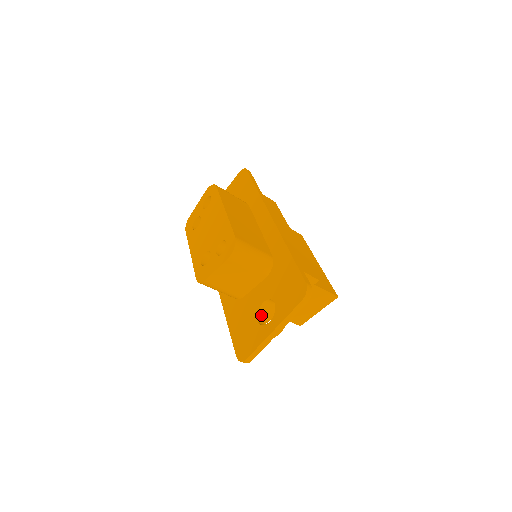
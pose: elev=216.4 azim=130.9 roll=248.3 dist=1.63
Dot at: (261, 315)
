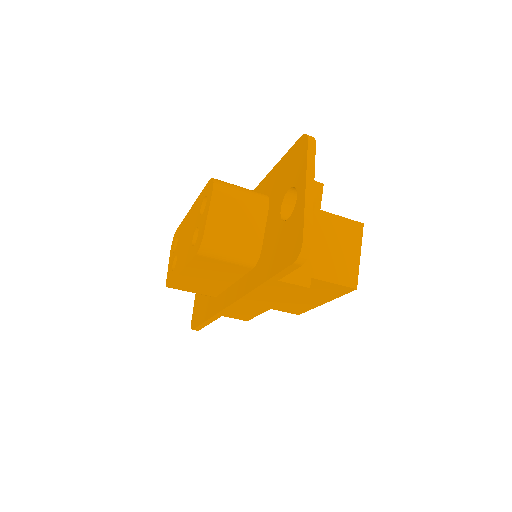
Dot at: occluded
